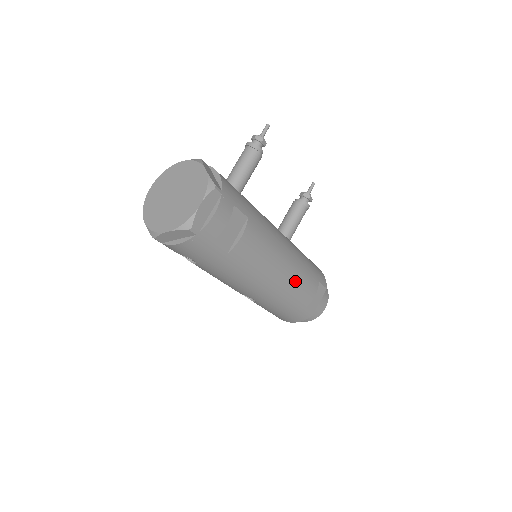
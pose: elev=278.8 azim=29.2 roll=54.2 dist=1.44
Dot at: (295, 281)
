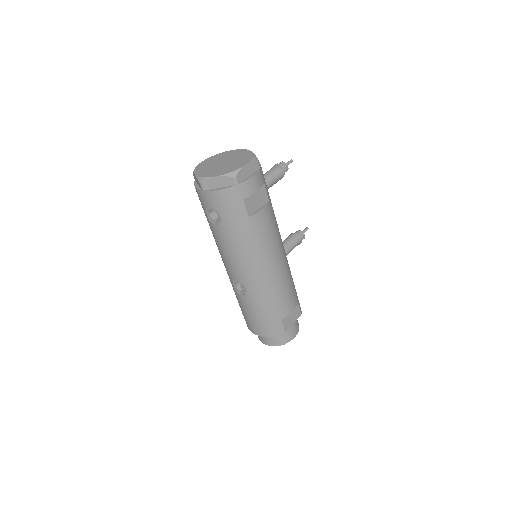
Dot at: (283, 282)
